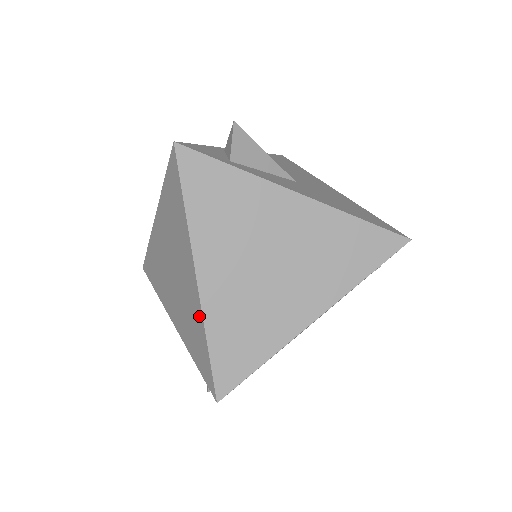
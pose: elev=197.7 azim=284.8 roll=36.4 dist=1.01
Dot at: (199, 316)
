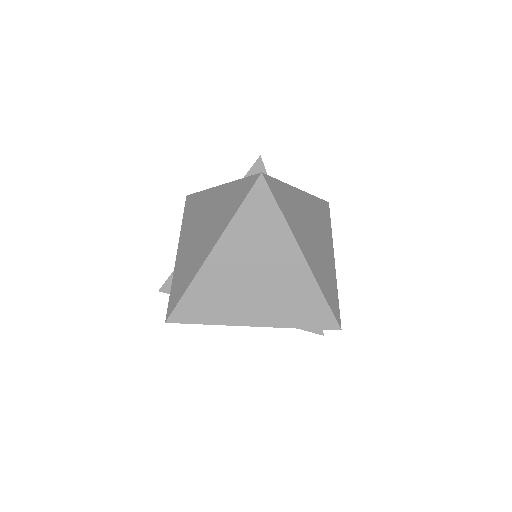
Dot at: (310, 284)
